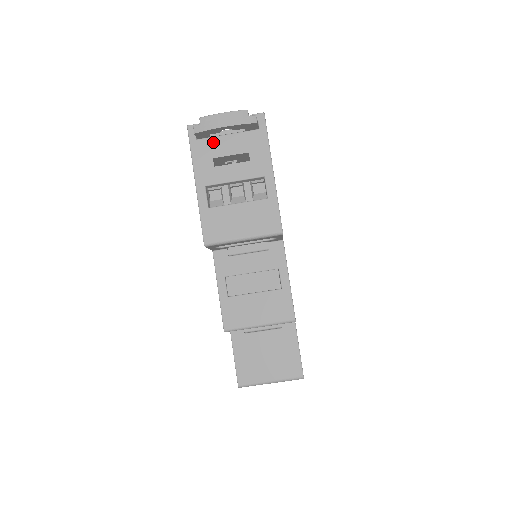
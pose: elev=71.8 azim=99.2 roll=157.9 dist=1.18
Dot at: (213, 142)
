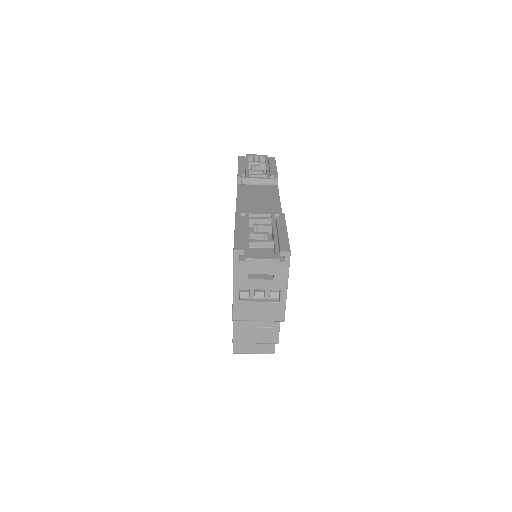
Dot at: occluded
